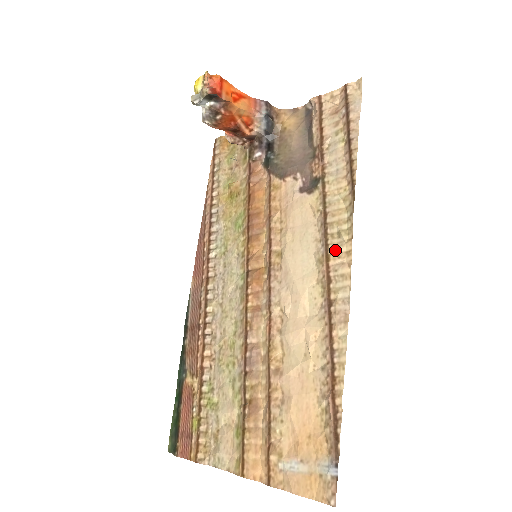
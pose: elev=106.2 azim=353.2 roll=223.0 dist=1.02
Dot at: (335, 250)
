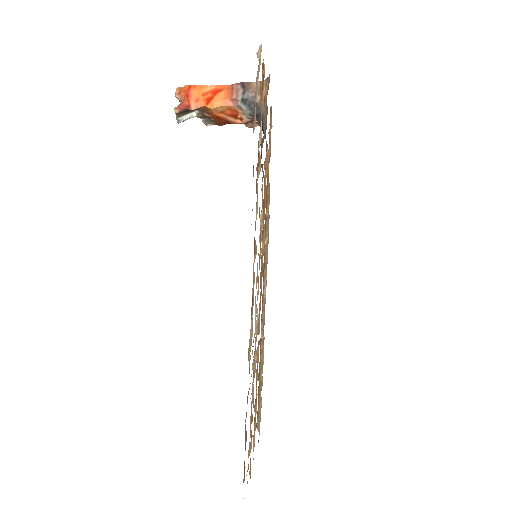
Dot at: (253, 269)
